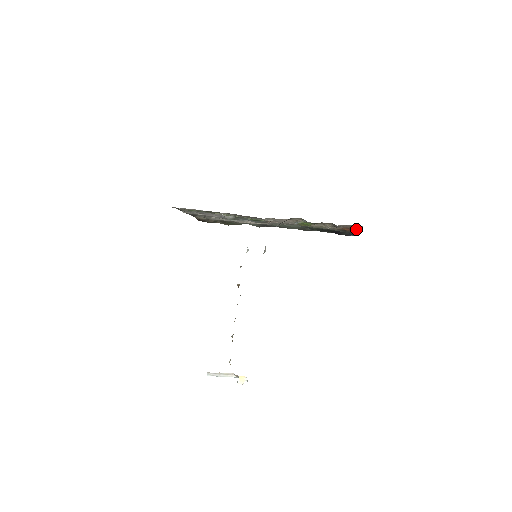
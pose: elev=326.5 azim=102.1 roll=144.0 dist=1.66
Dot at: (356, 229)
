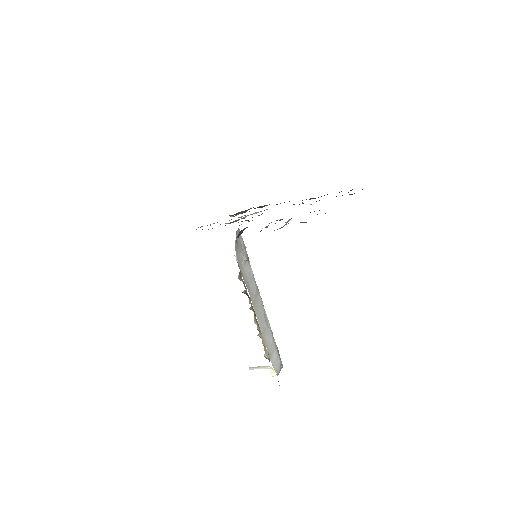
Dot at: occluded
